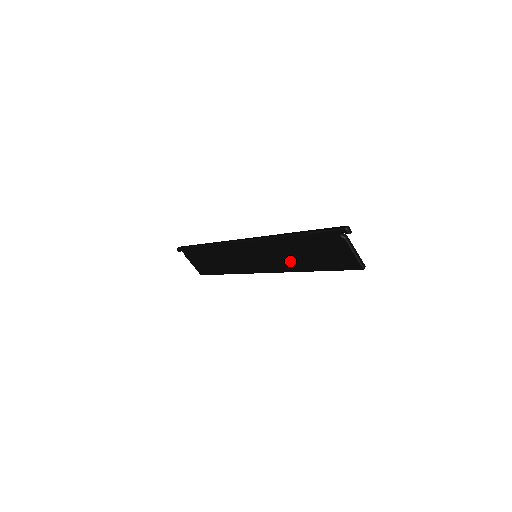
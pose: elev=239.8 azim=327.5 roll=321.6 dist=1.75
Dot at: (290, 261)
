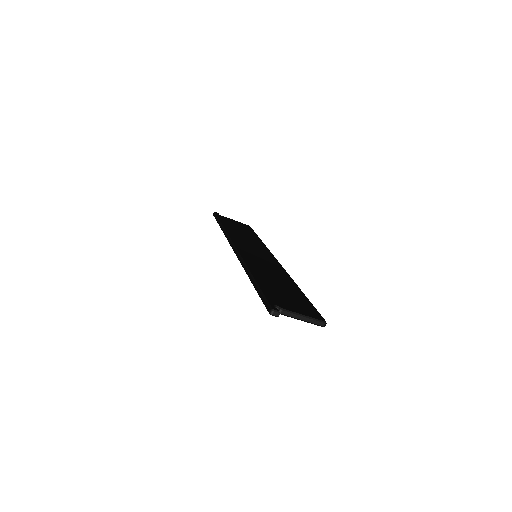
Dot at: occluded
